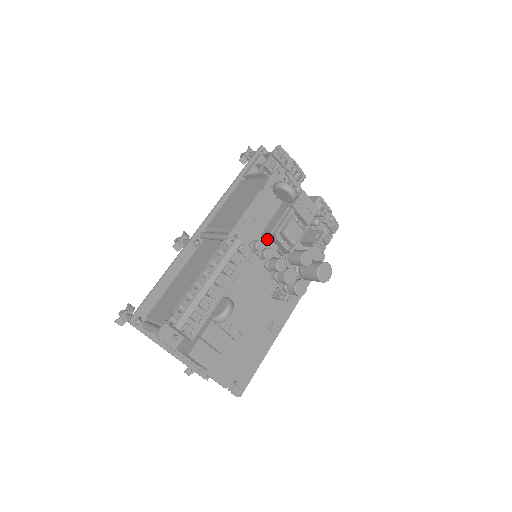
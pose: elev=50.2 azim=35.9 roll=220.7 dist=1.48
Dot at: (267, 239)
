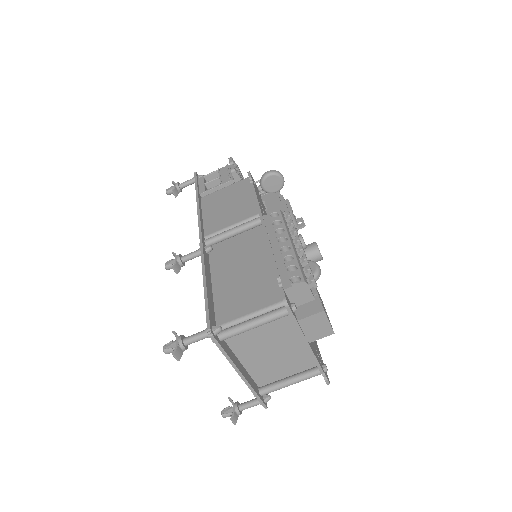
Dot at: occluded
